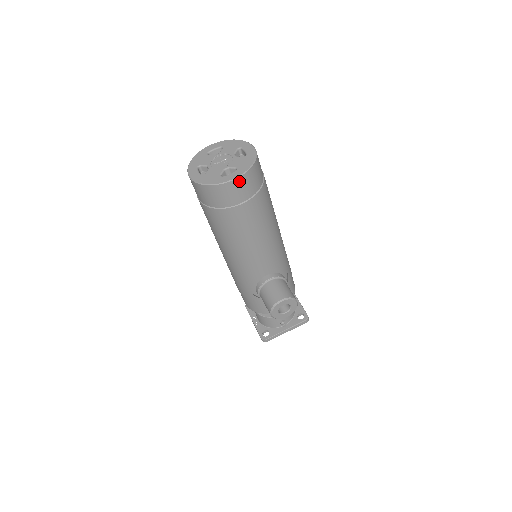
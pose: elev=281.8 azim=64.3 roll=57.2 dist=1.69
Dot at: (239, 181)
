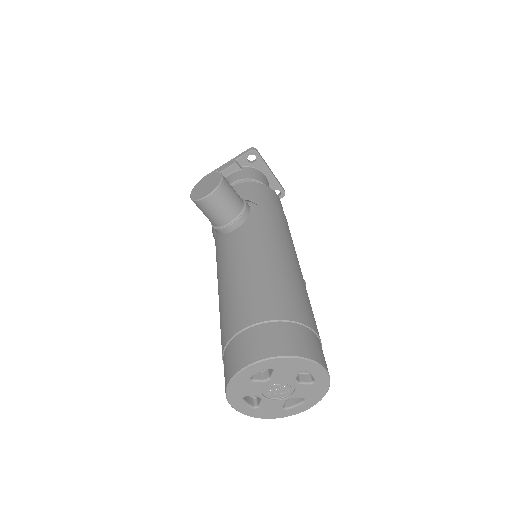
Dot at: occluded
